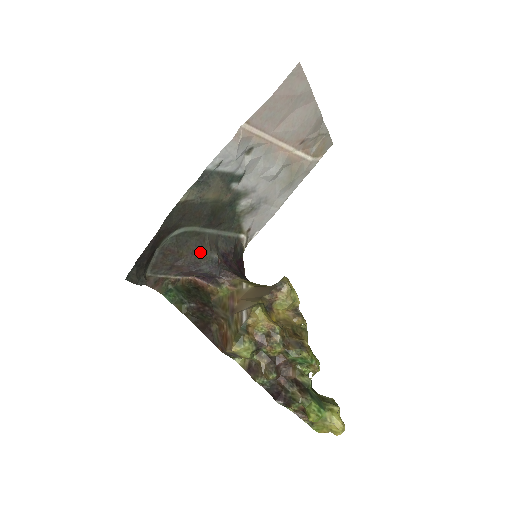
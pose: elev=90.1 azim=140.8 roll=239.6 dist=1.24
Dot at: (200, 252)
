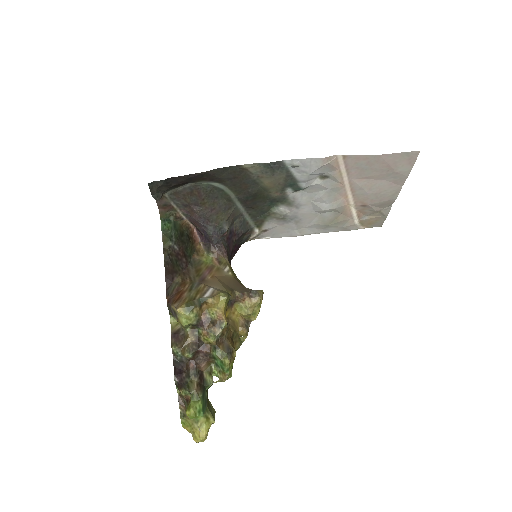
Dot at: (218, 214)
